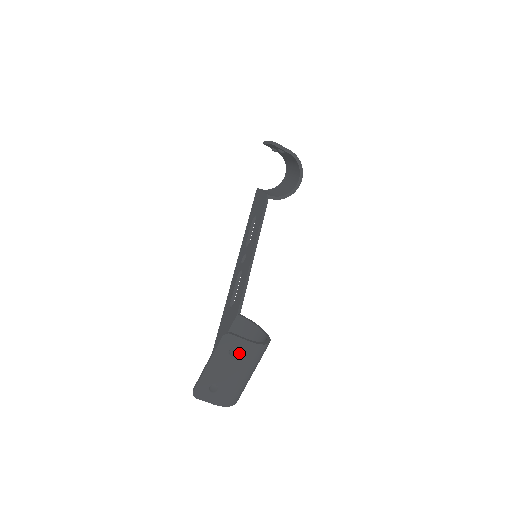
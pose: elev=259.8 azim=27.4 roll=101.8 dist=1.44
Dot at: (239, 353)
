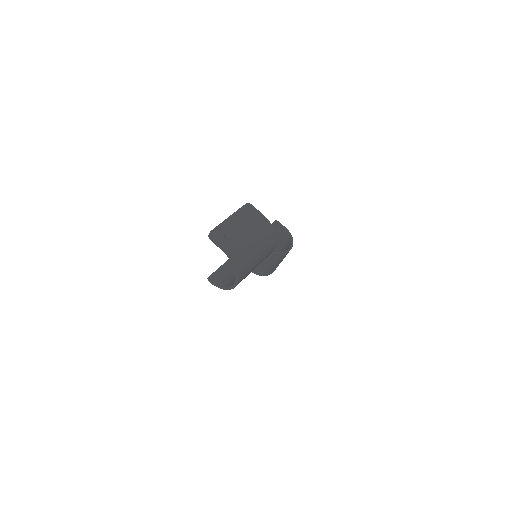
Dot at: (255, 221)
